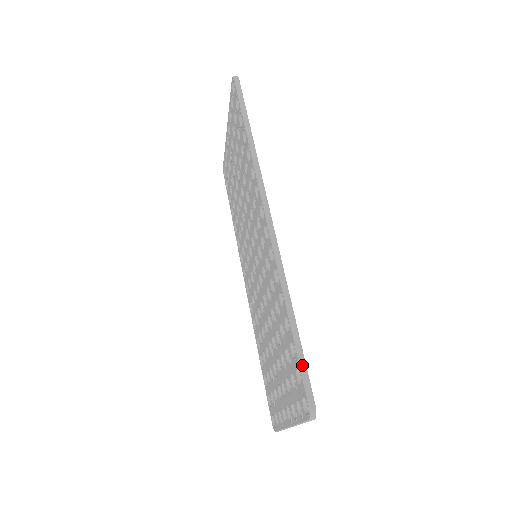
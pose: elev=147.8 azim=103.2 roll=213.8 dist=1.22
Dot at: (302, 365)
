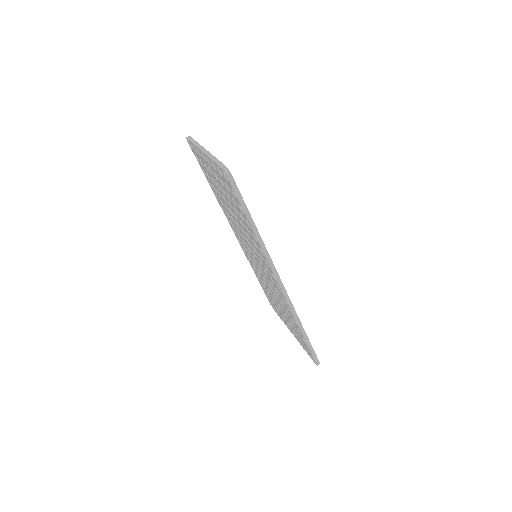
Dot at: (312, 351)
